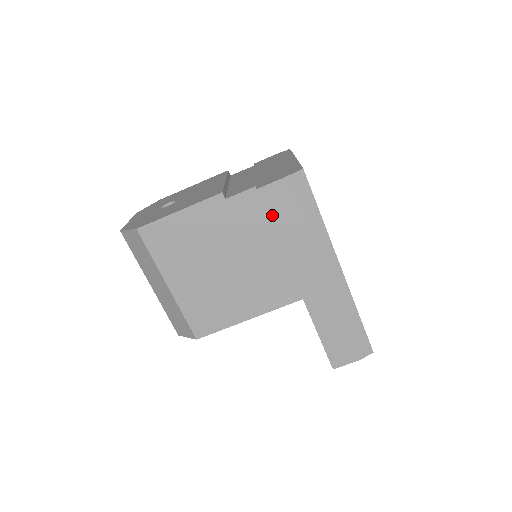
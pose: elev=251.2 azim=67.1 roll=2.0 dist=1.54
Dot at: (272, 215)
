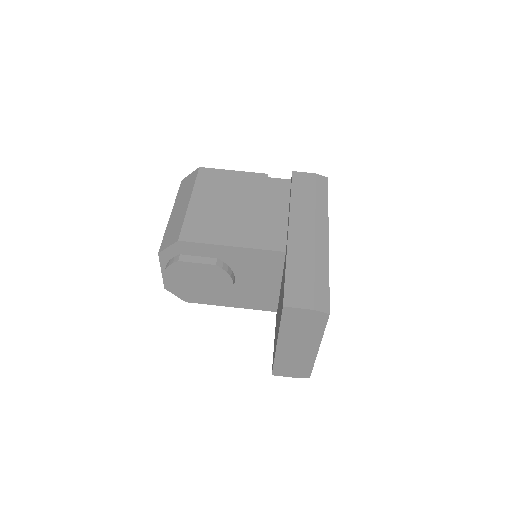
Dot at: (295, 186)
